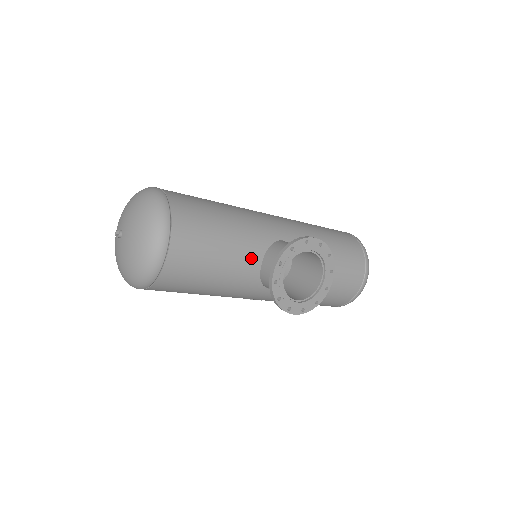
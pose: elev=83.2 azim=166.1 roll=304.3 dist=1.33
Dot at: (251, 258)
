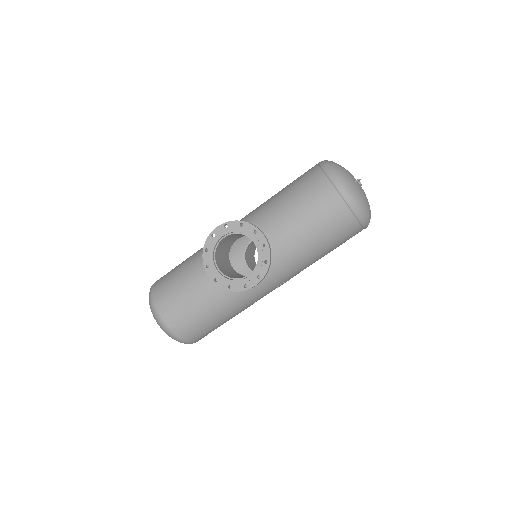
Dot at: occluded
